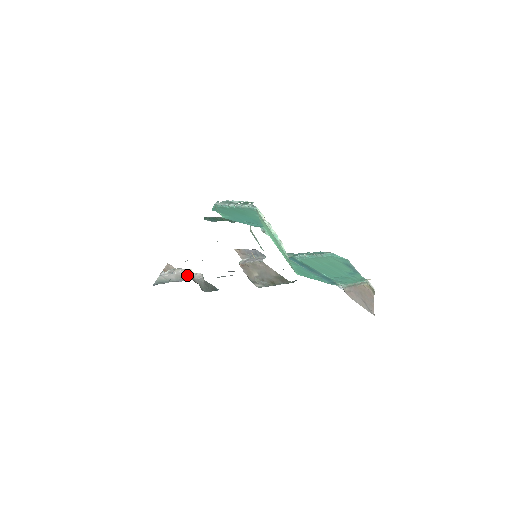
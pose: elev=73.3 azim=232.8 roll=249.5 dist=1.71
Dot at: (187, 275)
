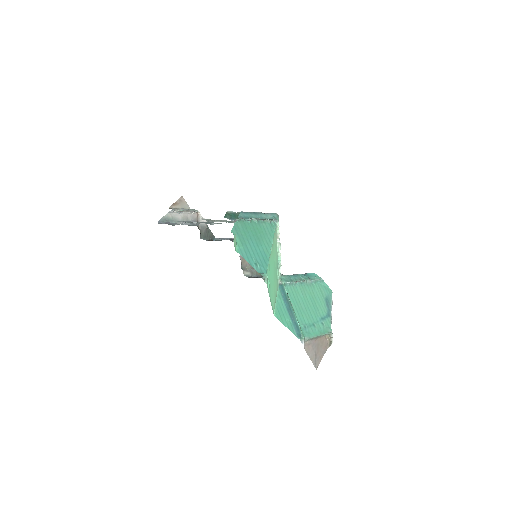
Dot at: (194, 218)
